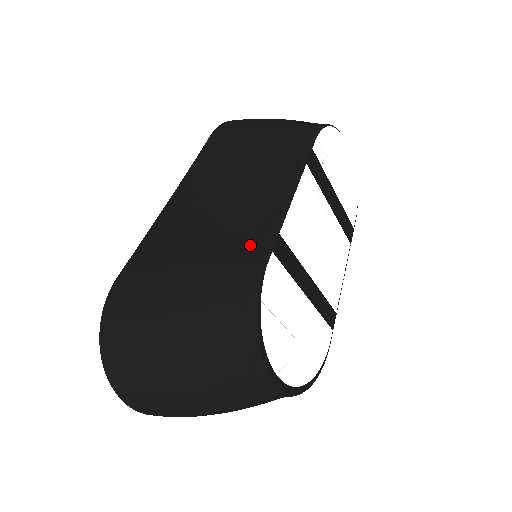
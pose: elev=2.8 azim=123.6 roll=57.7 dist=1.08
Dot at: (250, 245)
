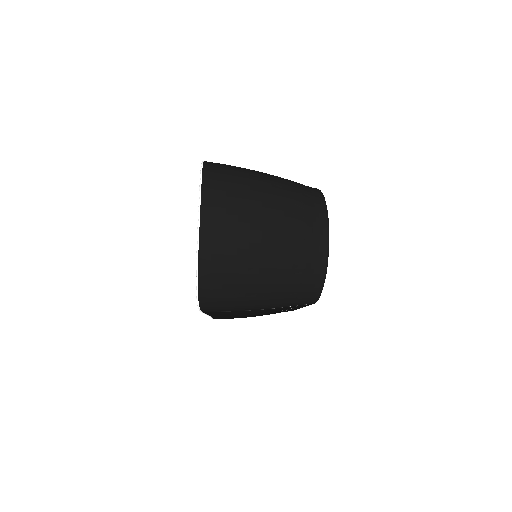
Dot at: occluded
